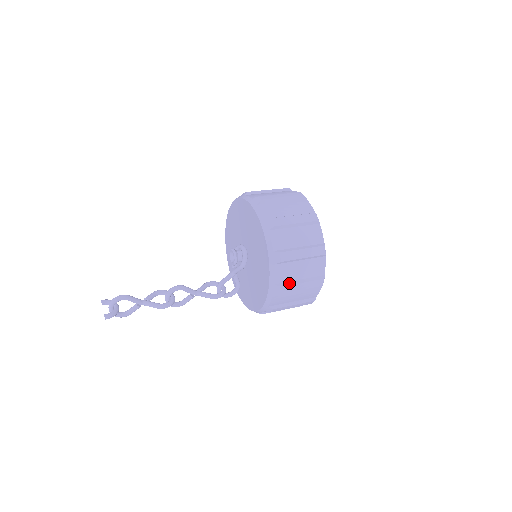
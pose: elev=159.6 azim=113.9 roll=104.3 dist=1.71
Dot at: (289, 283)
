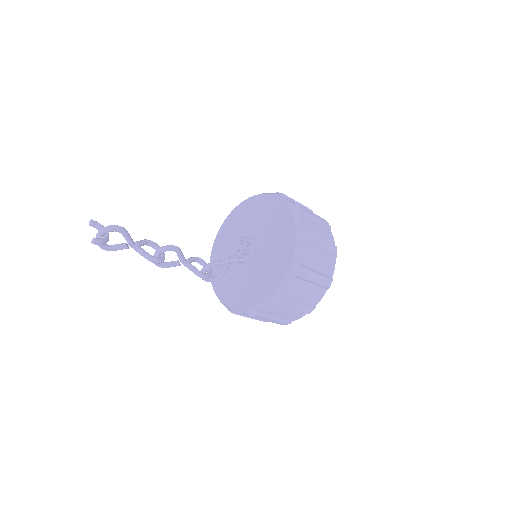
Dot at: (290, 299)
